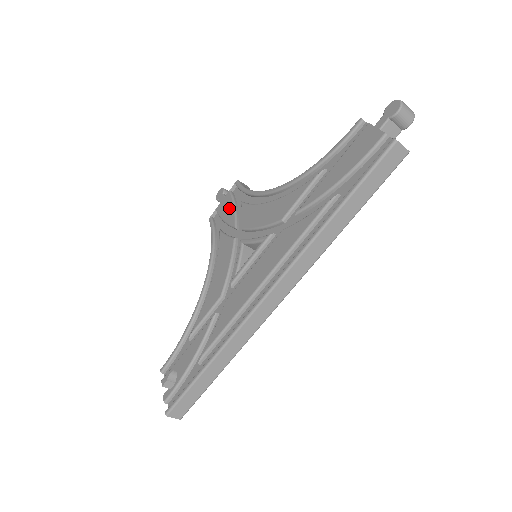
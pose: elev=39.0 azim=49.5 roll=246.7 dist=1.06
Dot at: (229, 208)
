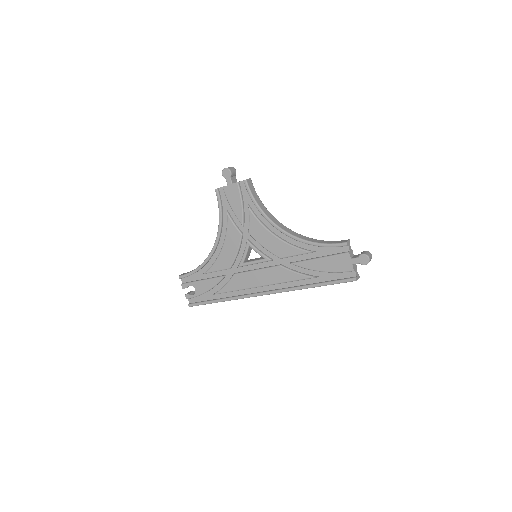
Dot at: (237, 202)
